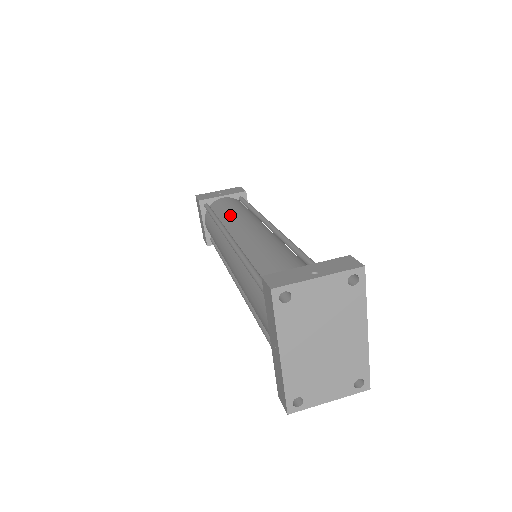
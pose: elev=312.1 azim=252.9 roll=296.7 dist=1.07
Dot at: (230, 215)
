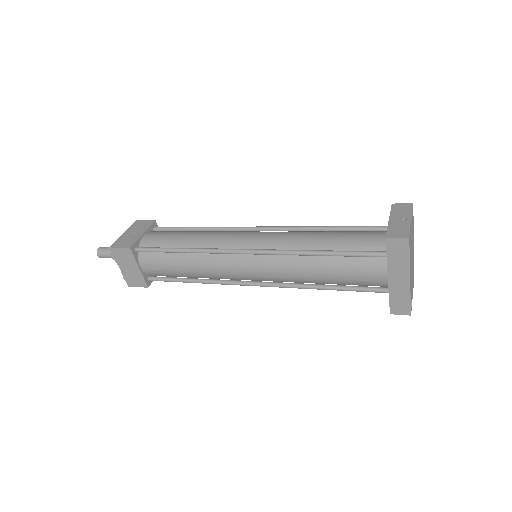
Dot at: (197, 240)
